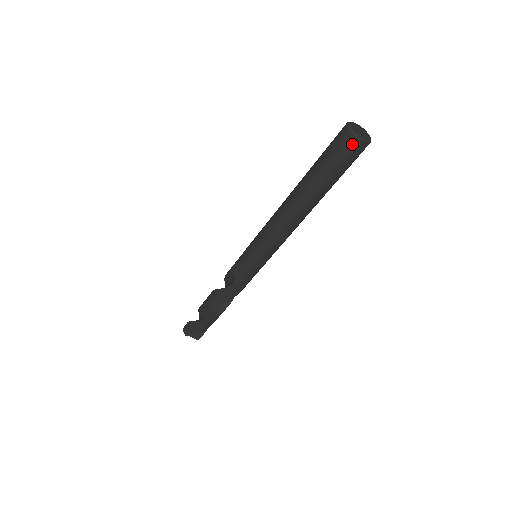
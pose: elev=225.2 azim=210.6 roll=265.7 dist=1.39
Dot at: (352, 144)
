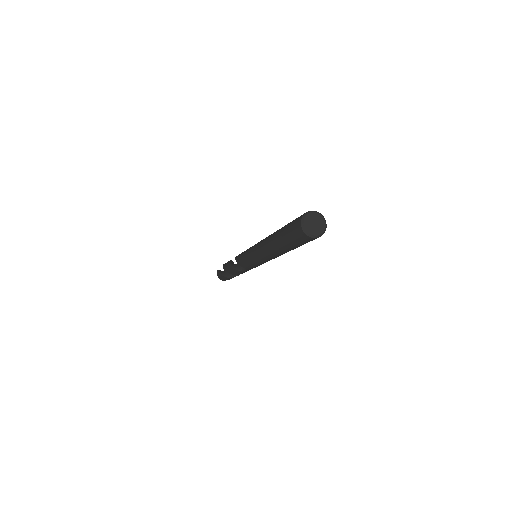
Dot at: (312, 239)
